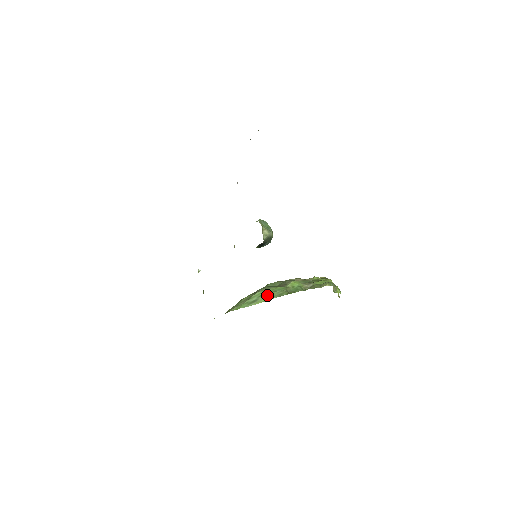
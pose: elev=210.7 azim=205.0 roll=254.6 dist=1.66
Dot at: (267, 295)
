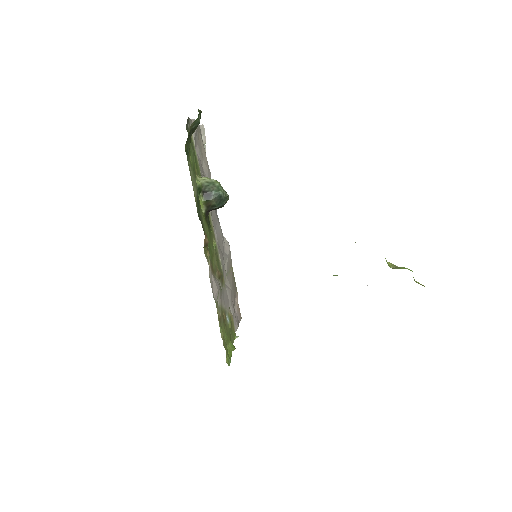
Dot at: occluded
